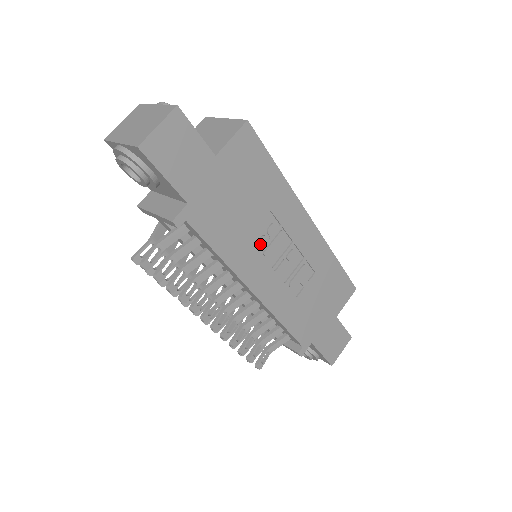
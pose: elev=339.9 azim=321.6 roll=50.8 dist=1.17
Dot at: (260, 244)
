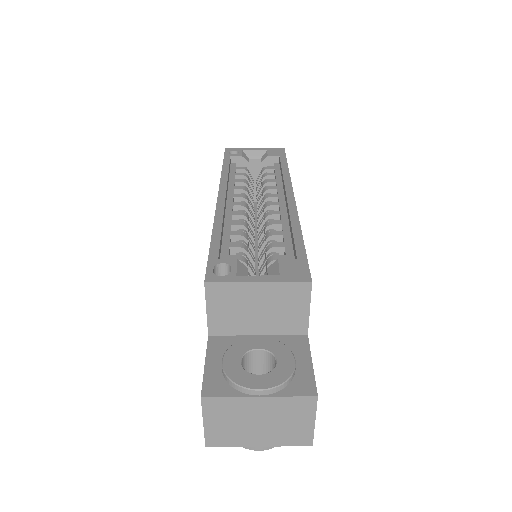
Dot at: occluded
